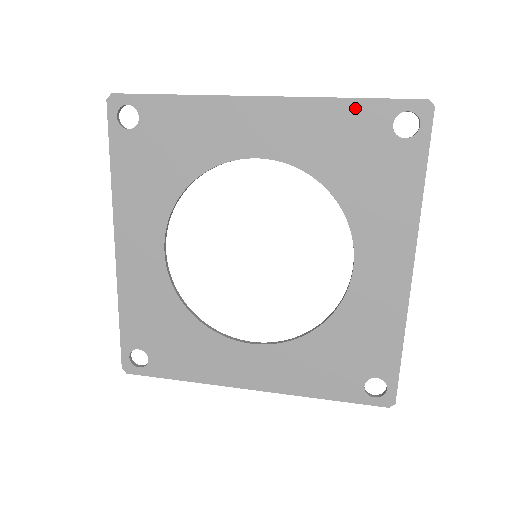
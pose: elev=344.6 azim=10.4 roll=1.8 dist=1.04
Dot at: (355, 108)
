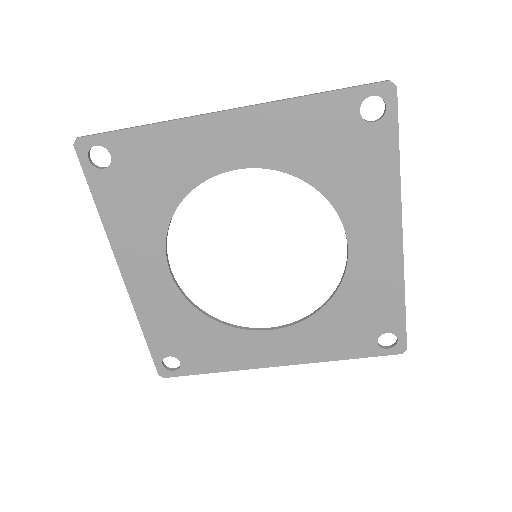
Dot at: (320, 103)
